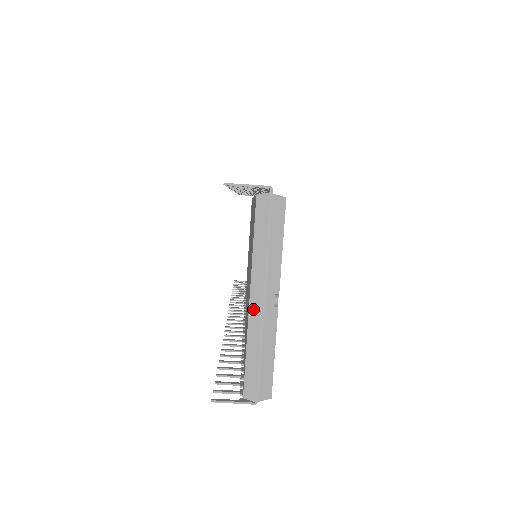
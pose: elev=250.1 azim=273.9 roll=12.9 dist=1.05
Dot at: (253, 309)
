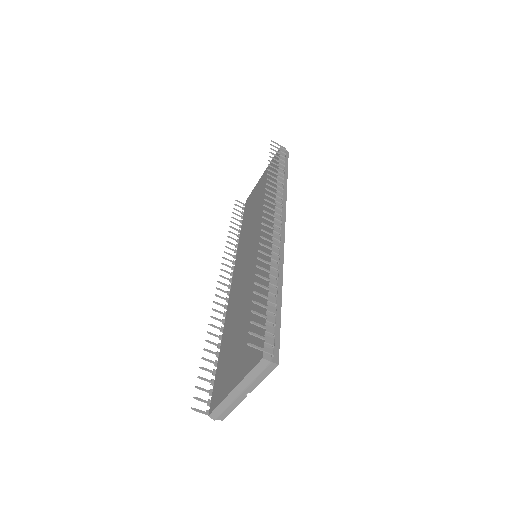
Dot at: (233, 393)
